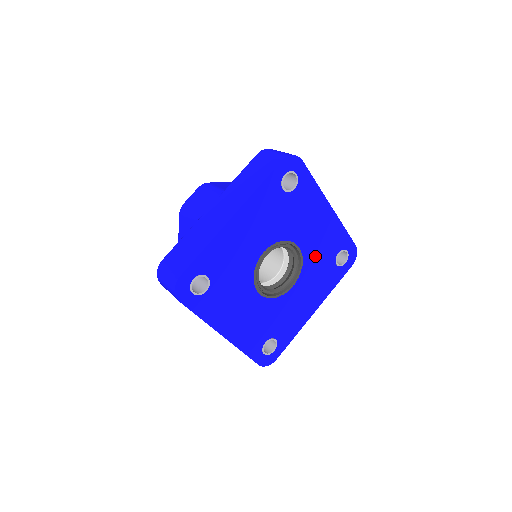
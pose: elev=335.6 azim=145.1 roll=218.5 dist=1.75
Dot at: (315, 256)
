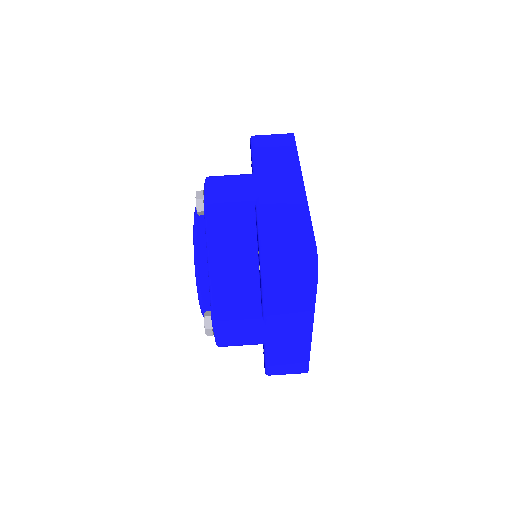
Dot at: occluded
